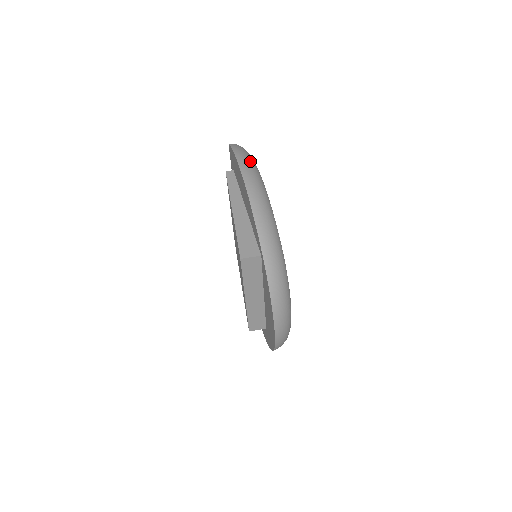
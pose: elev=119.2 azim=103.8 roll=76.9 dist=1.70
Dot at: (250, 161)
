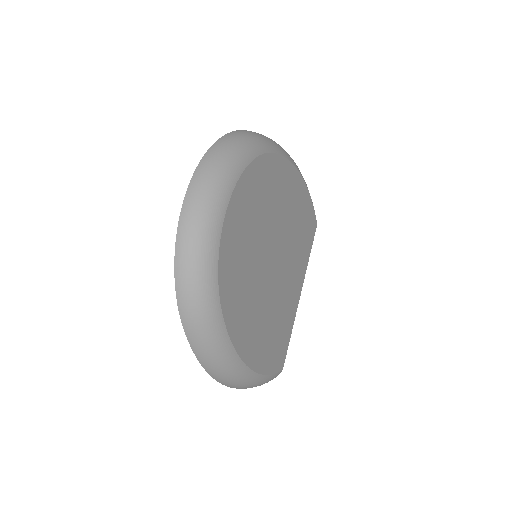
Dot at: occluded
